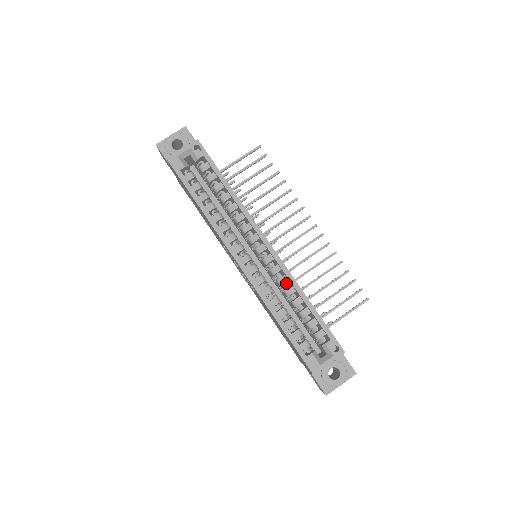
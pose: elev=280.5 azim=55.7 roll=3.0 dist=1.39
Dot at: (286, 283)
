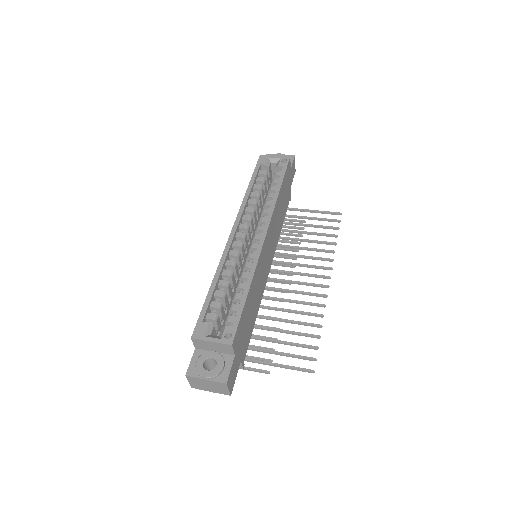
Dot at: (249, 270)
